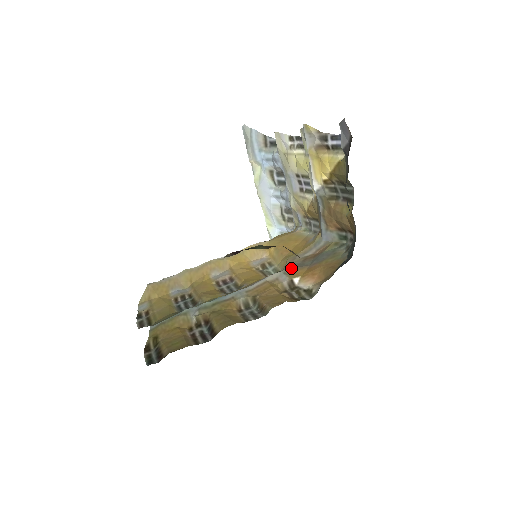
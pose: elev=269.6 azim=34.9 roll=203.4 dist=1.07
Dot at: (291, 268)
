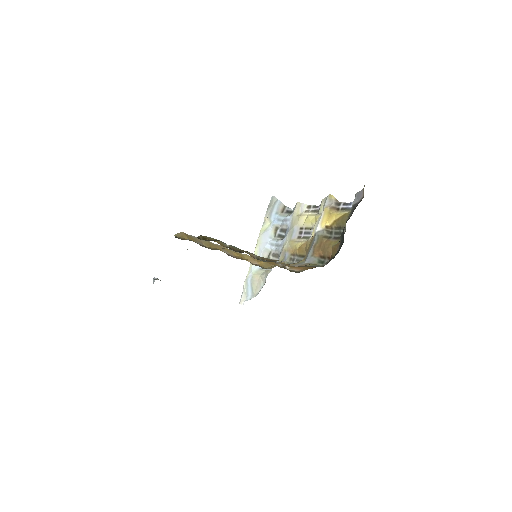
Dot at: (283, 264)
